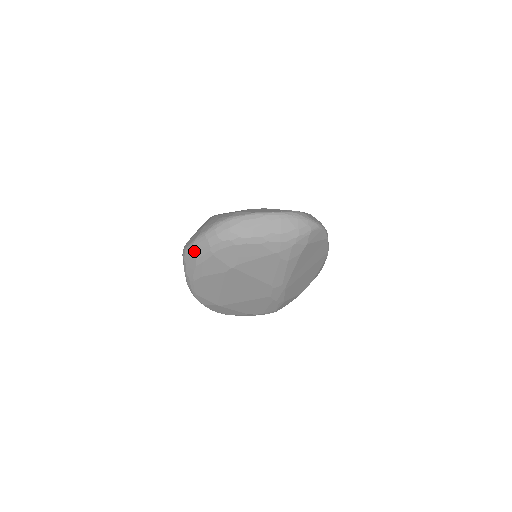
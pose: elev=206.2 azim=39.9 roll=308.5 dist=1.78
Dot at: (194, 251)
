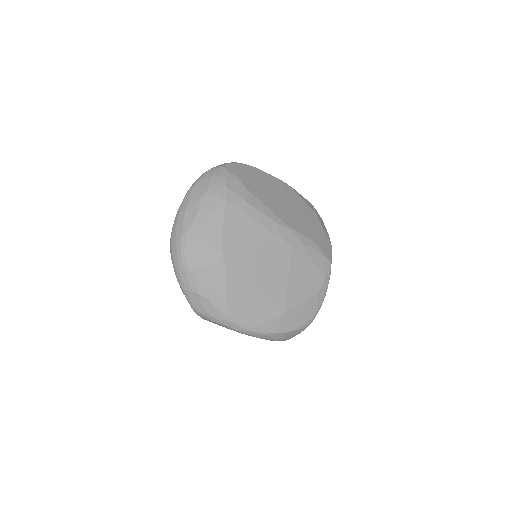
Dot at: (190, 292)
